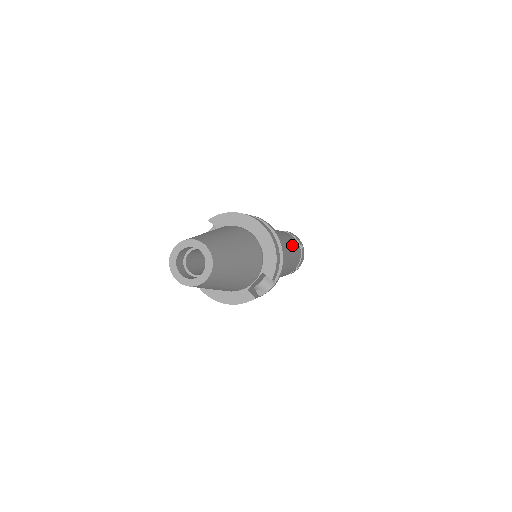
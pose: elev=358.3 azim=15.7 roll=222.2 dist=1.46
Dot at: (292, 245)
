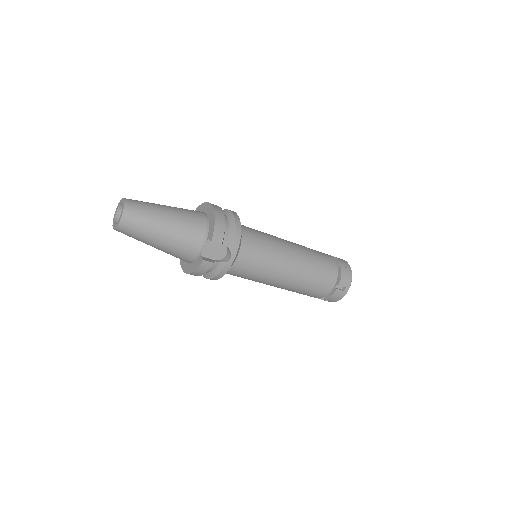
Dot at: (309, 253)
